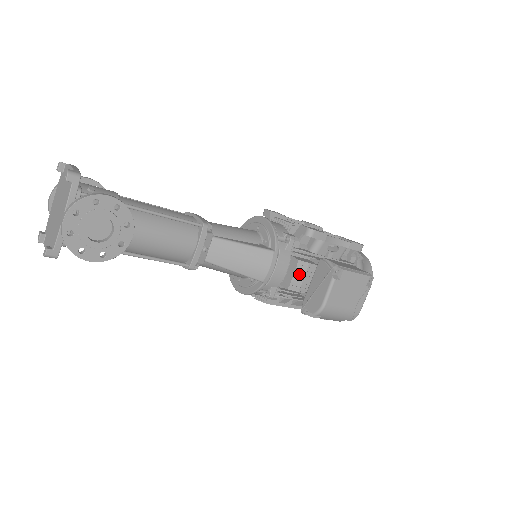
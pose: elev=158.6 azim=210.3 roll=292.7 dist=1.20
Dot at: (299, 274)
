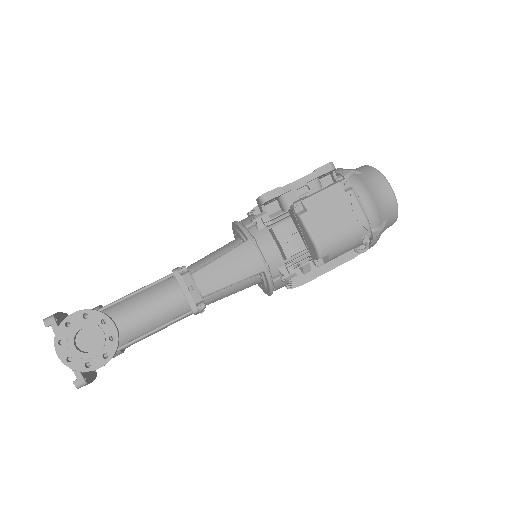
Dot at: (283, 238)
